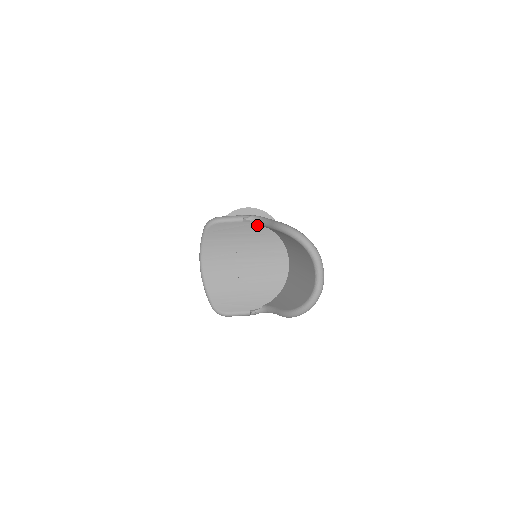
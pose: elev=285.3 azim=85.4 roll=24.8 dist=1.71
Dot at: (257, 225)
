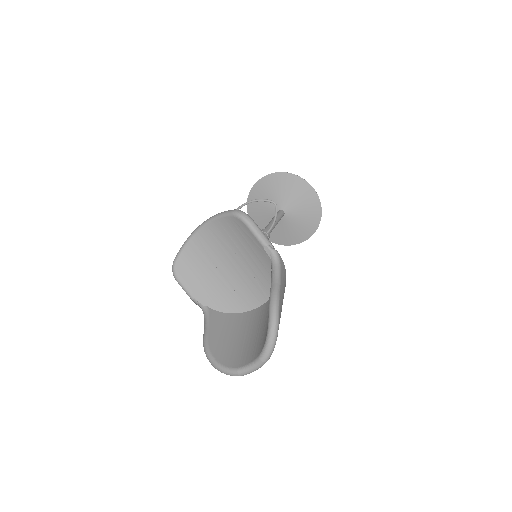
Dot at: (270, 262)
